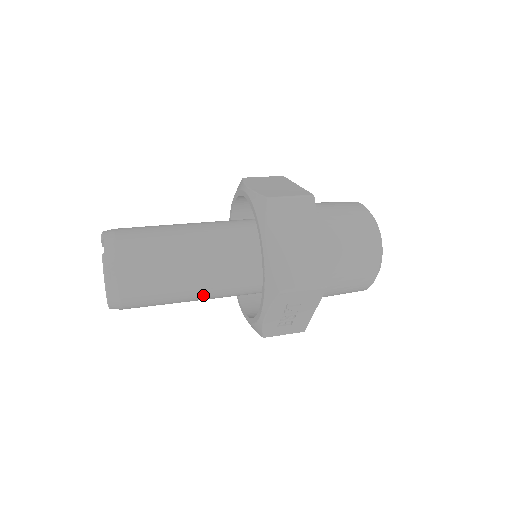
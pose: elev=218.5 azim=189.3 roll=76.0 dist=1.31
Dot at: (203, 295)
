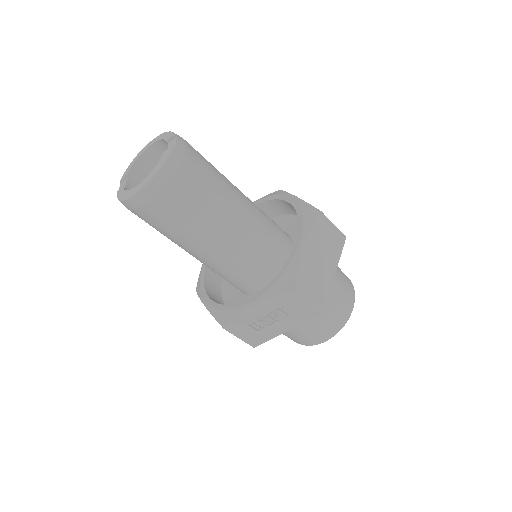
Dot at: (212, 252)
